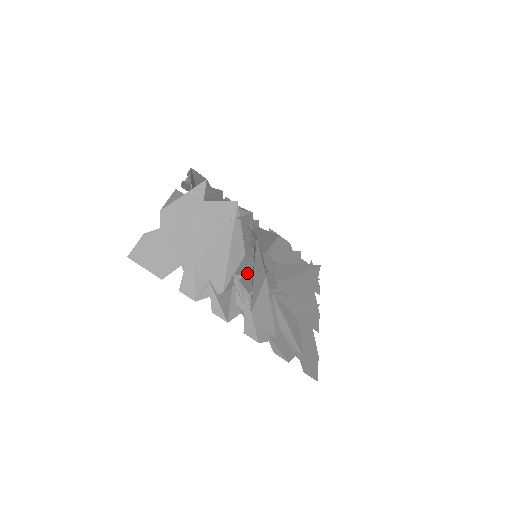
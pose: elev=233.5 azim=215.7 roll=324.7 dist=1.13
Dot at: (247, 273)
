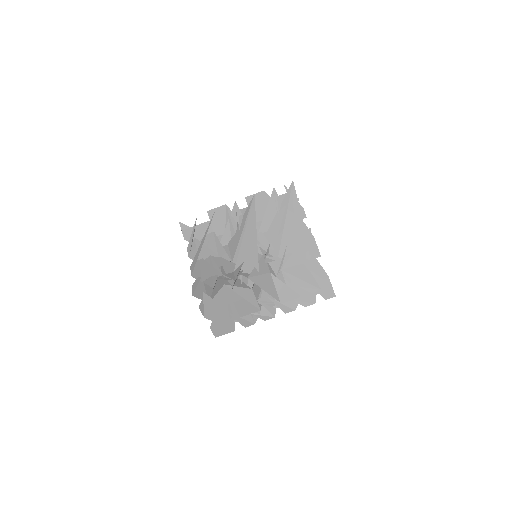
Dot at: (261, 290)
